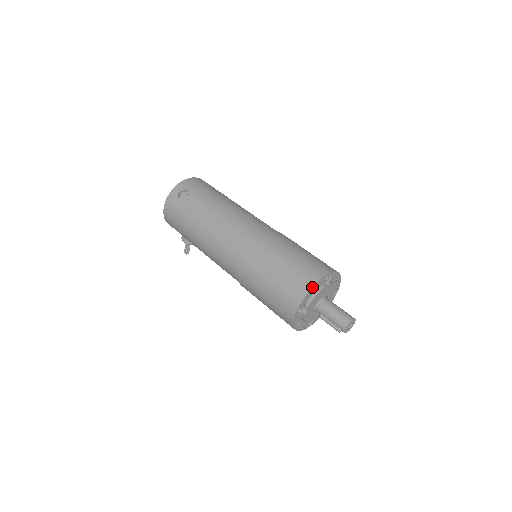
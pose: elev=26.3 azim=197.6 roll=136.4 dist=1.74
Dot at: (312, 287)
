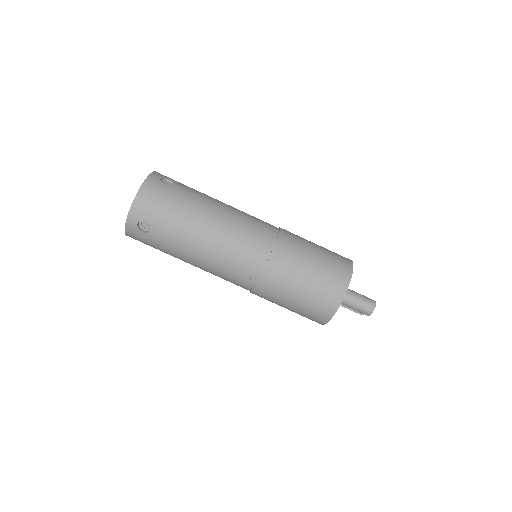
Dot at: occluded
